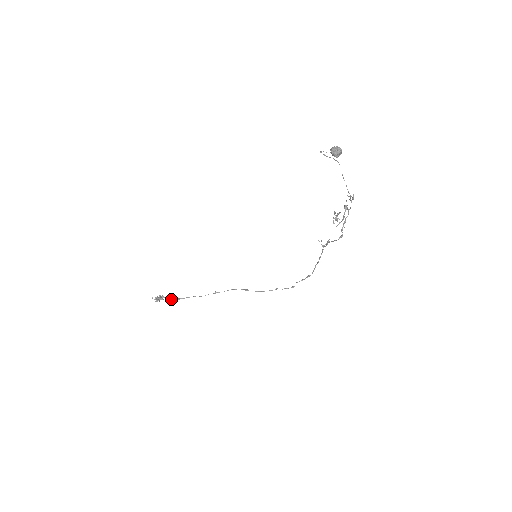
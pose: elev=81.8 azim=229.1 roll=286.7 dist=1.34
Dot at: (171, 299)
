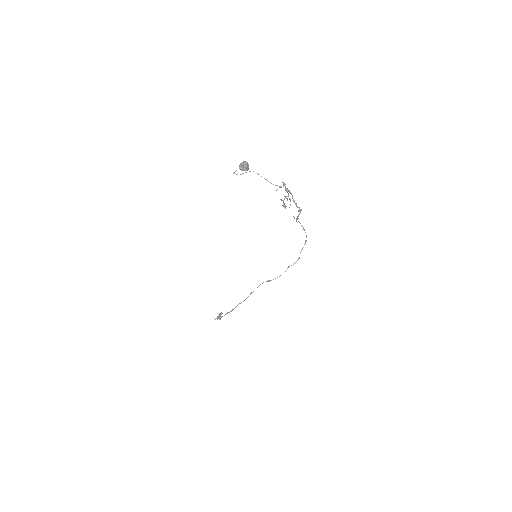
Dot at: (227, 313)
